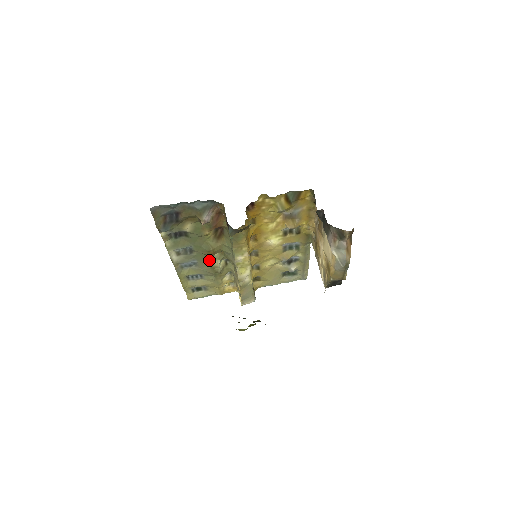
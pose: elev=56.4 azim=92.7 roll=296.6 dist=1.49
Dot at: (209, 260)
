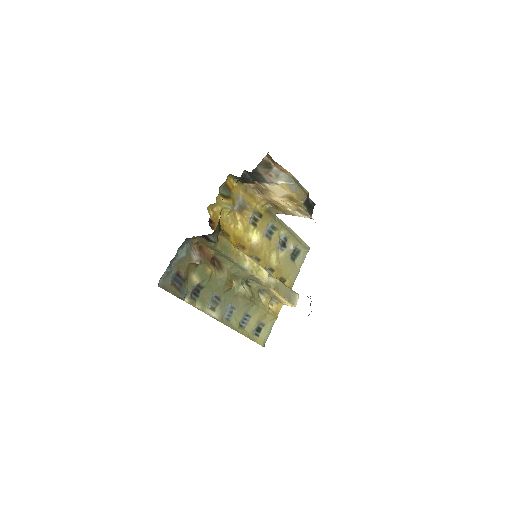
Dot at: (235, 293)
